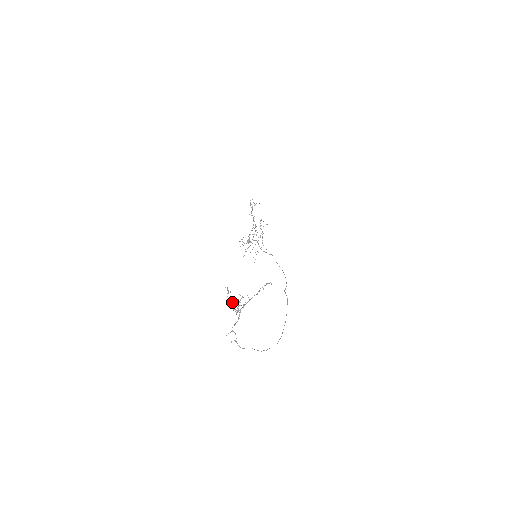
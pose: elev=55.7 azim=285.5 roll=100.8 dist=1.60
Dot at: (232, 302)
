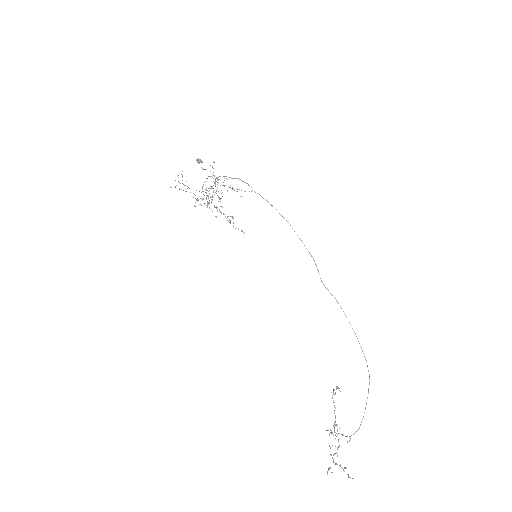
Dot at: (336, 464)
